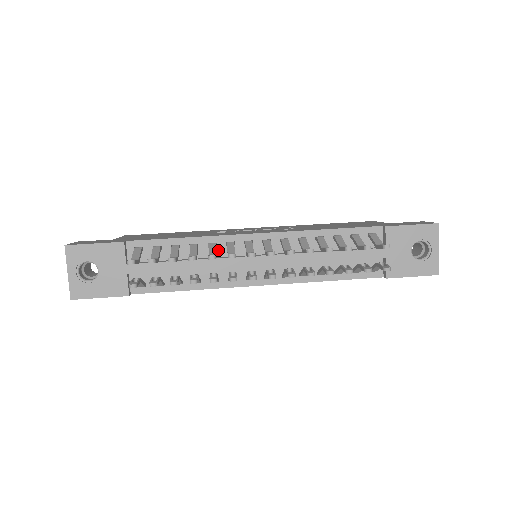
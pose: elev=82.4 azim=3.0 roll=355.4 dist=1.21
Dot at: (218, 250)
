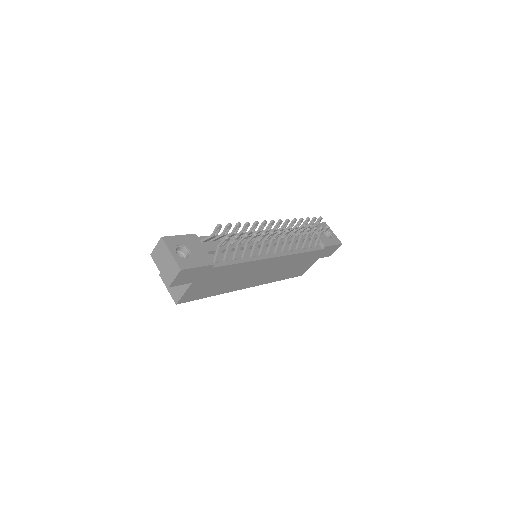
Dot at: occluded
